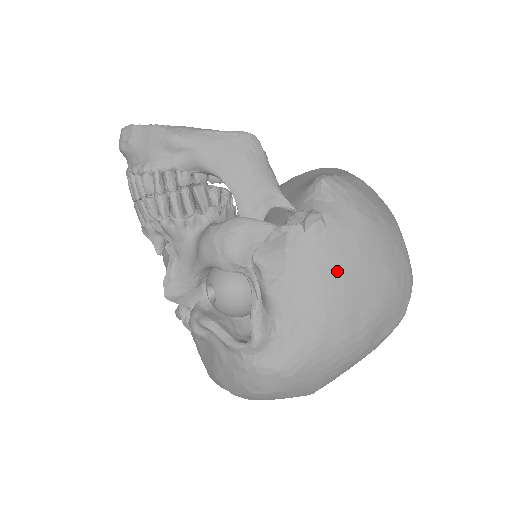
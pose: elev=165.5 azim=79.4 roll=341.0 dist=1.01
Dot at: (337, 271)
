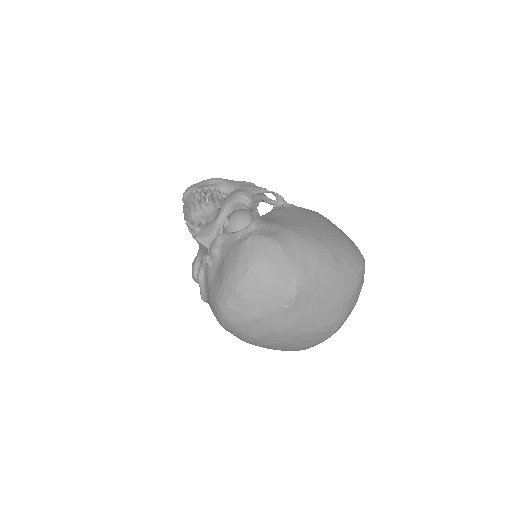
Dot at: (304, 217)
